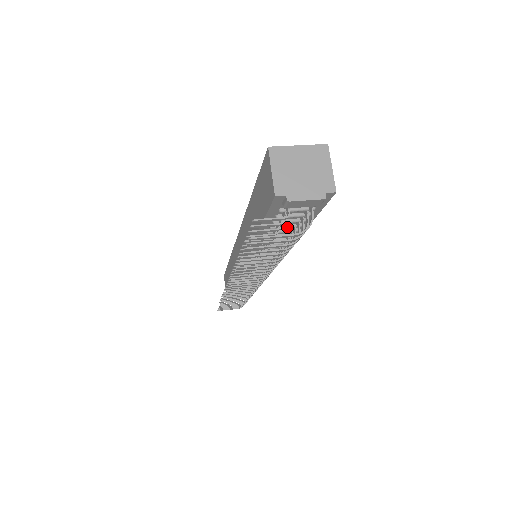
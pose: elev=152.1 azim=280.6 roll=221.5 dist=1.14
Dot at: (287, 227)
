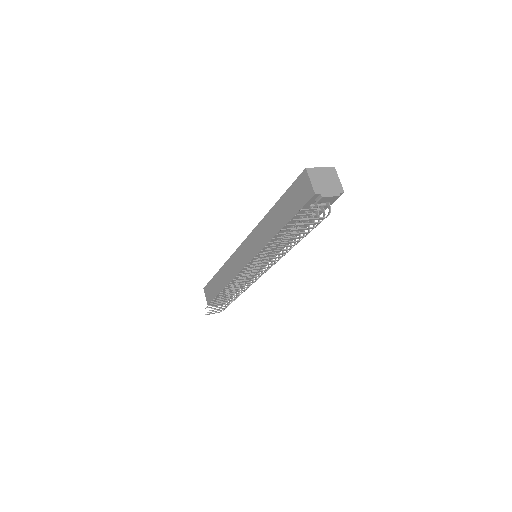
Dot at: occluded
